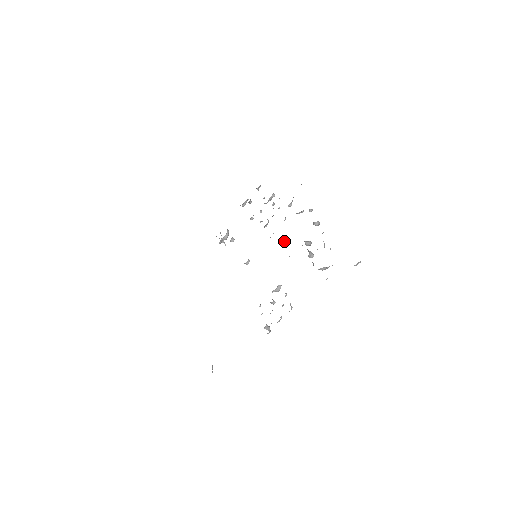
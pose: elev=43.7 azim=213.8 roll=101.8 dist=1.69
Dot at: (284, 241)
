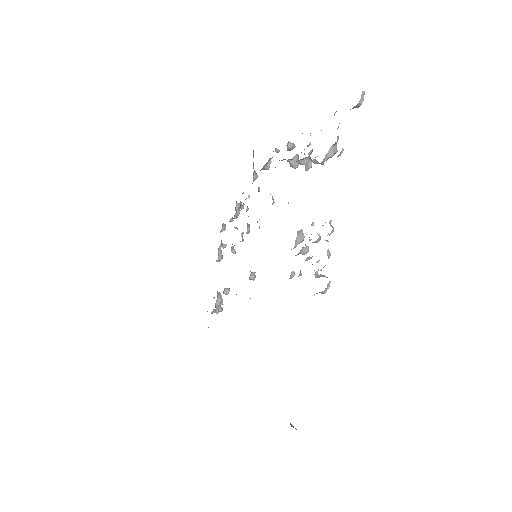
Dot at: occluded
